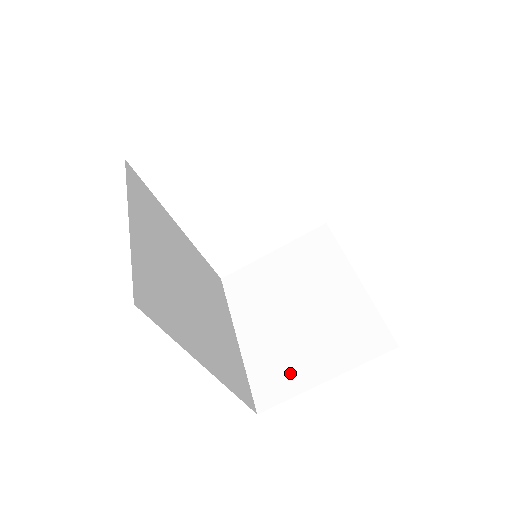
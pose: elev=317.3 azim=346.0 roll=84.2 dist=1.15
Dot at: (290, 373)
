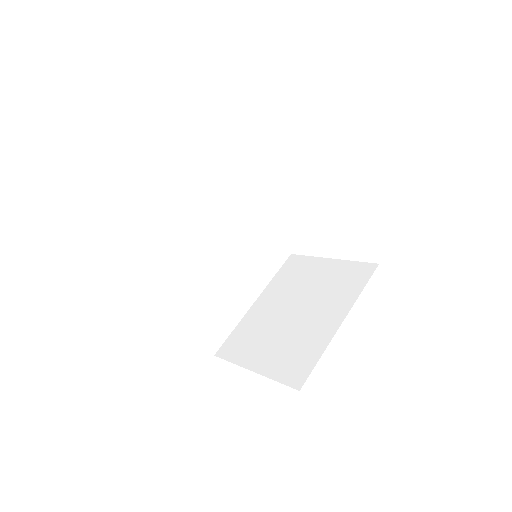
Dot at: (247, 348)
